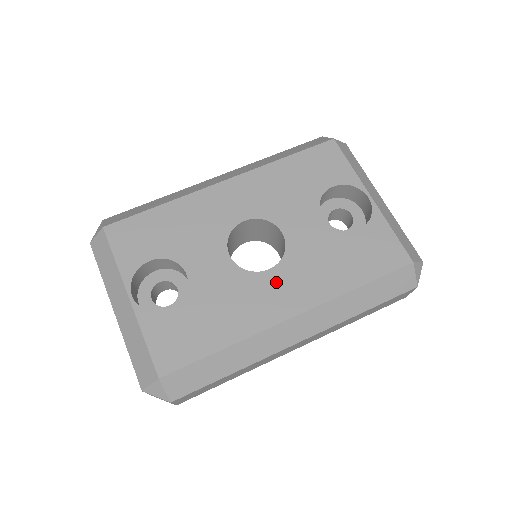
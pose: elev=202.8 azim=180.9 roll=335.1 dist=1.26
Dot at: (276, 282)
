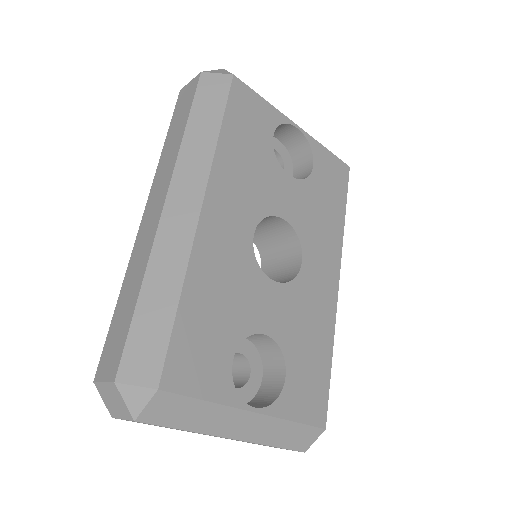
Dot at: (313, 267)
